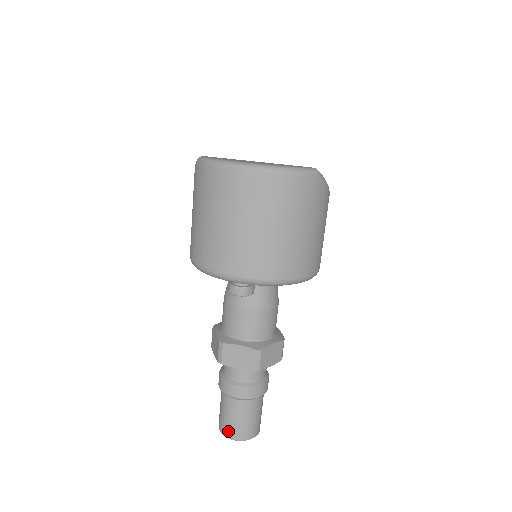
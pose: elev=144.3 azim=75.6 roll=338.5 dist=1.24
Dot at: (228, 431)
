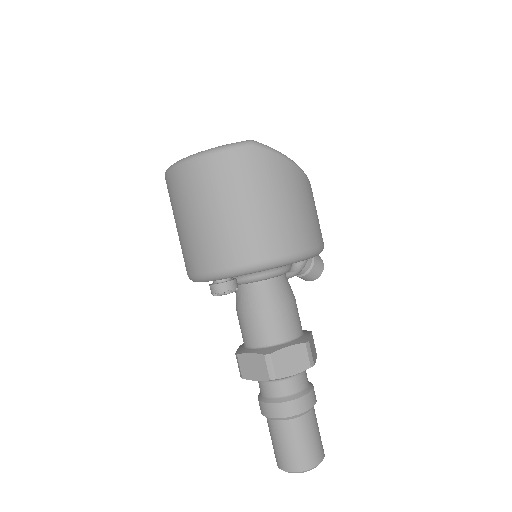
Dot at: (279, 461)
